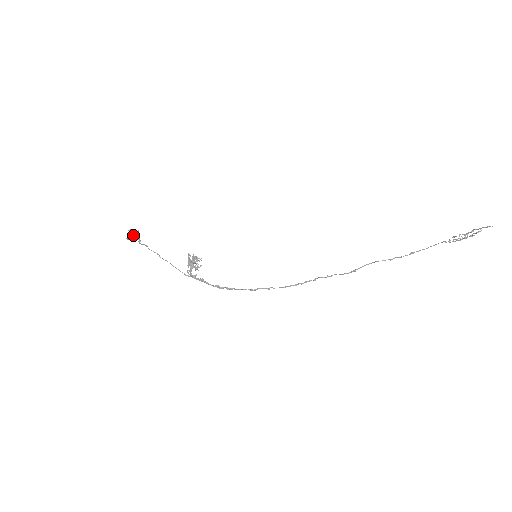
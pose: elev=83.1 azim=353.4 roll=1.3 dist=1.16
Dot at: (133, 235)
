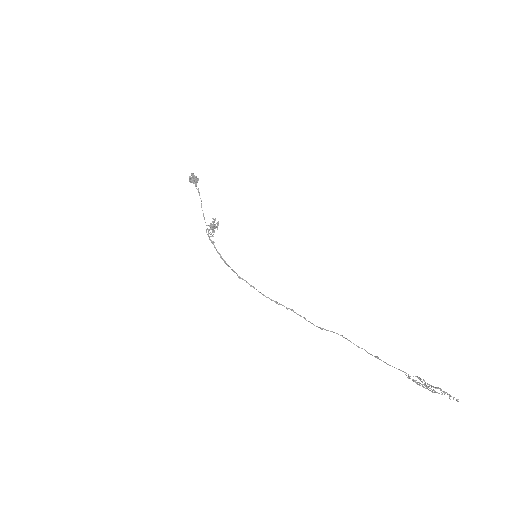
Dot at: (193, 179)
